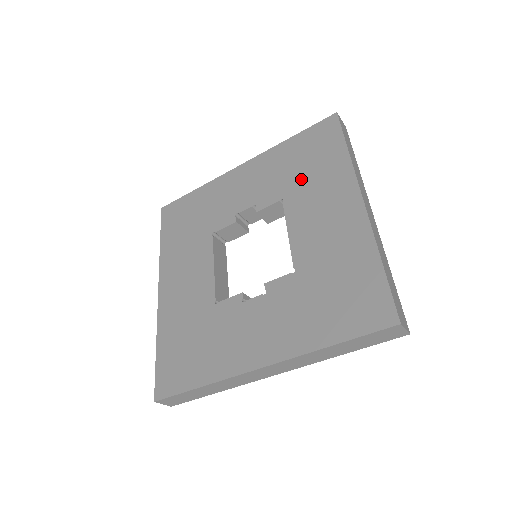
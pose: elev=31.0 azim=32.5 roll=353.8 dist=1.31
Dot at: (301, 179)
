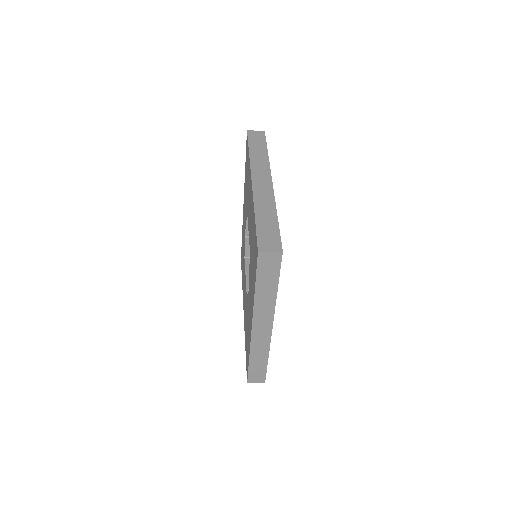
Dot at: (247, 190)
